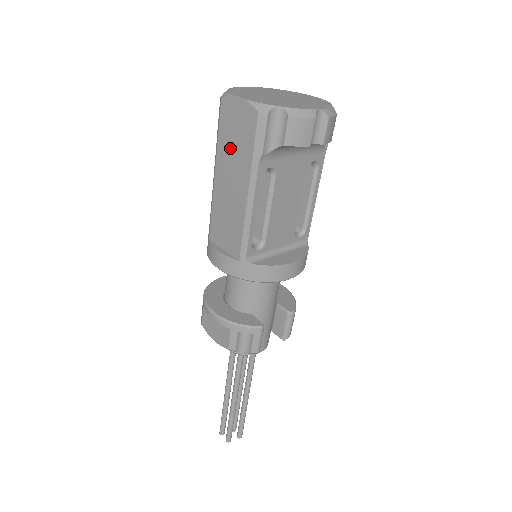
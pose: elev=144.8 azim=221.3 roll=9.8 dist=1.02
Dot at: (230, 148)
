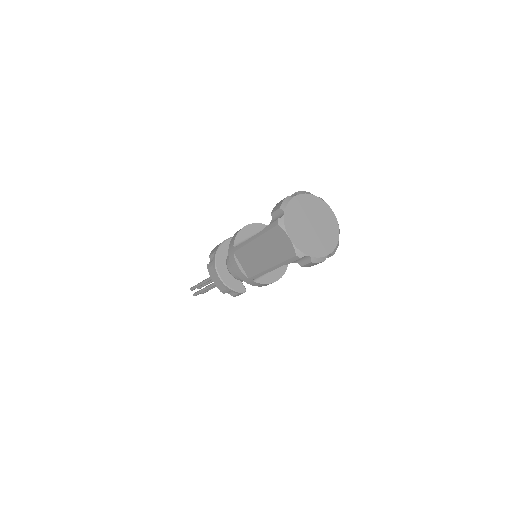
Dot at: (271, 244)
